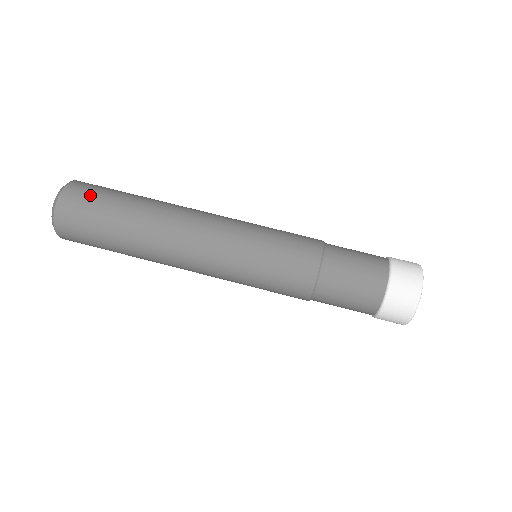
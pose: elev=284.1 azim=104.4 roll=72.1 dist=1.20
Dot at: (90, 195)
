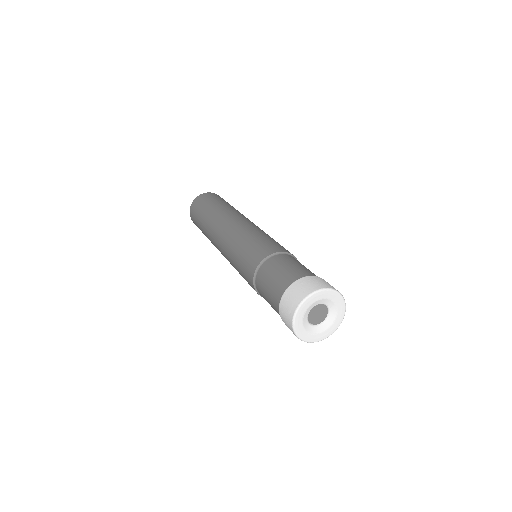
Dot at: (208, 198)
